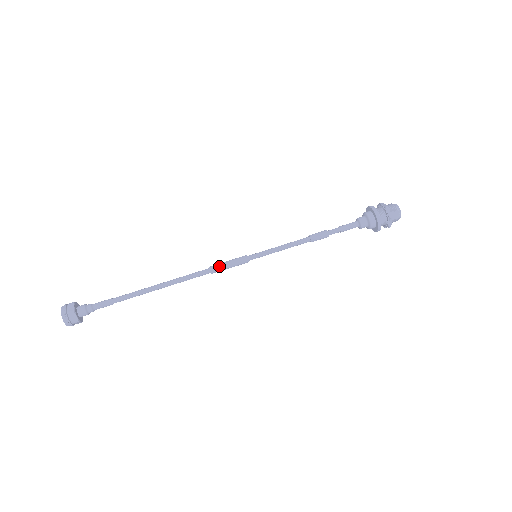
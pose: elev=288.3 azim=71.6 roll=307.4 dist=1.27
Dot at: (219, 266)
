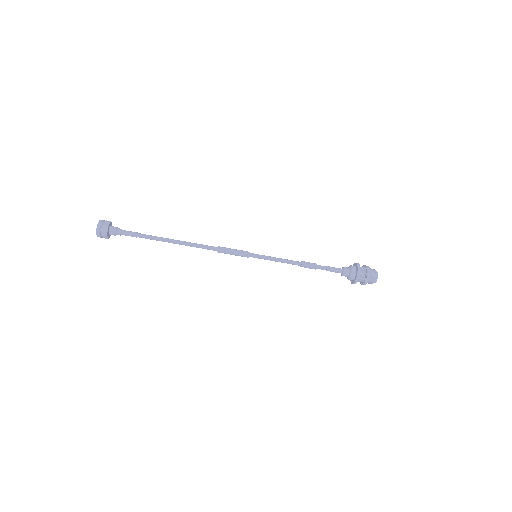
Dot at: occluded
